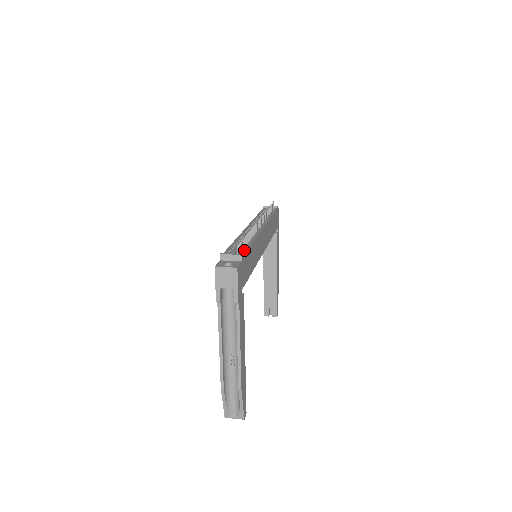
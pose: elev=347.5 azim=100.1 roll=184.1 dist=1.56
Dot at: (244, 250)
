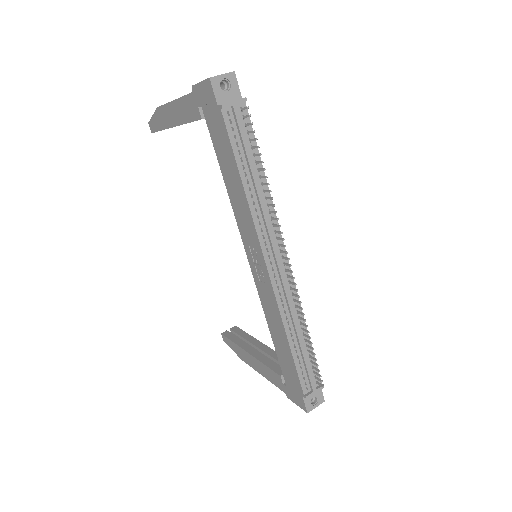
Dot at: (314, 365)
